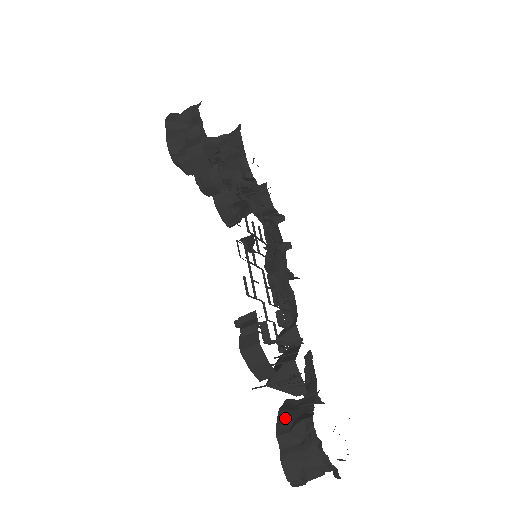
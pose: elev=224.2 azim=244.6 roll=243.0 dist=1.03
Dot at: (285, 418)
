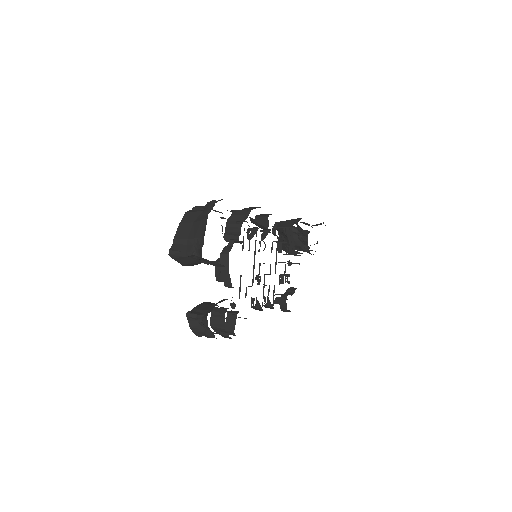
Dot at: occluded
